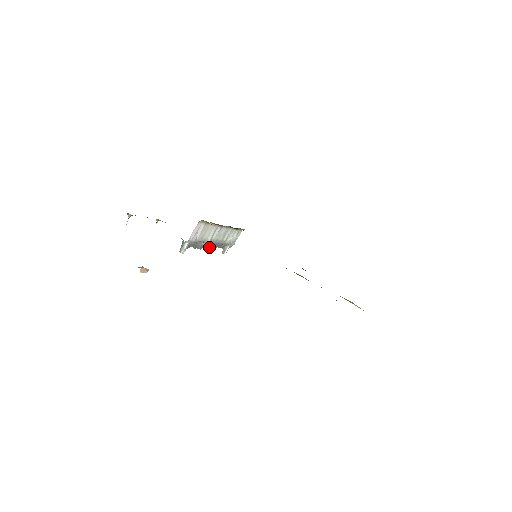
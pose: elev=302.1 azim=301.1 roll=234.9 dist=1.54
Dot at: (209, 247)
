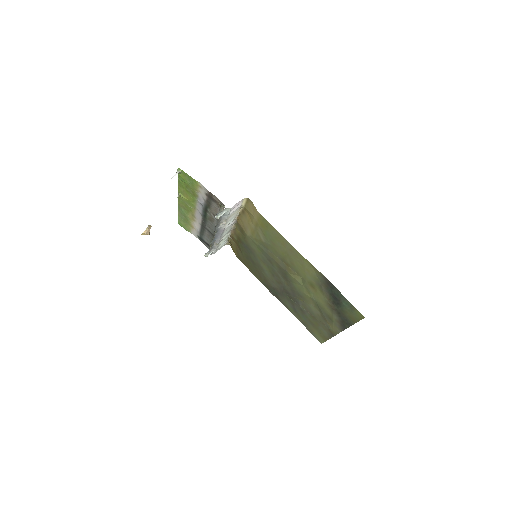
Dot at: (214, 236)
